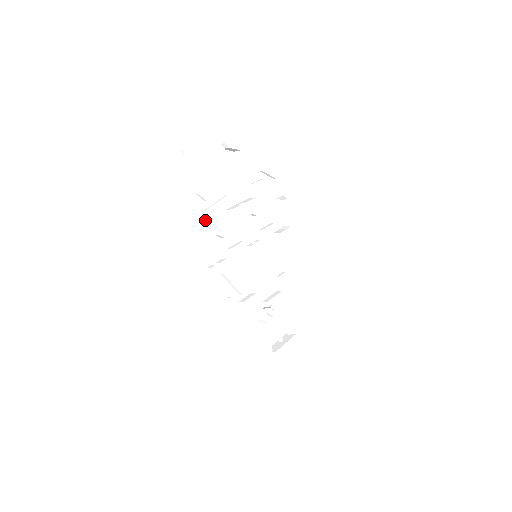
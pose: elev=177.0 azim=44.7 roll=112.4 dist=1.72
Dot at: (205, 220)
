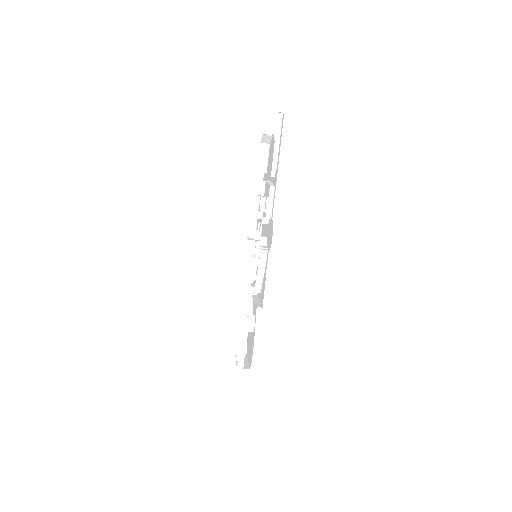
Dot at: (272, 196)
